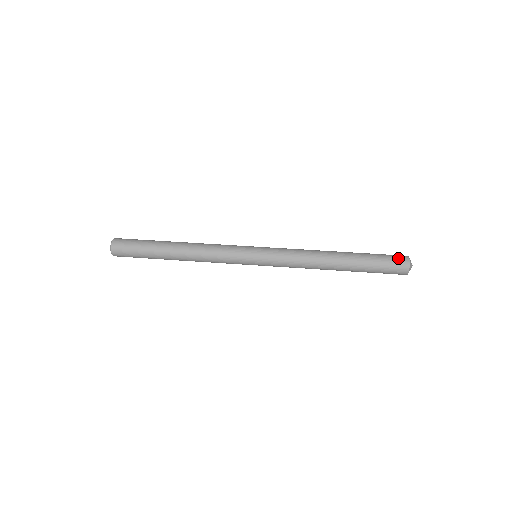
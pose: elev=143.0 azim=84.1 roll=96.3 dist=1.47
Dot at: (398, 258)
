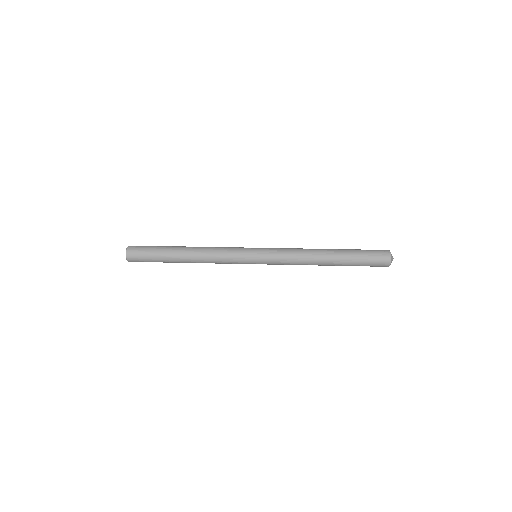
Dot at: (379, 250)
